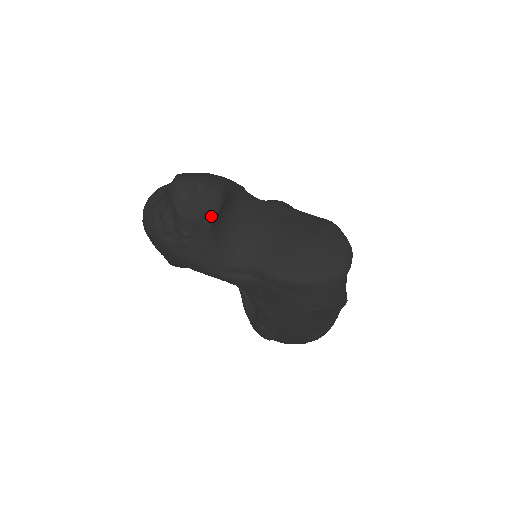
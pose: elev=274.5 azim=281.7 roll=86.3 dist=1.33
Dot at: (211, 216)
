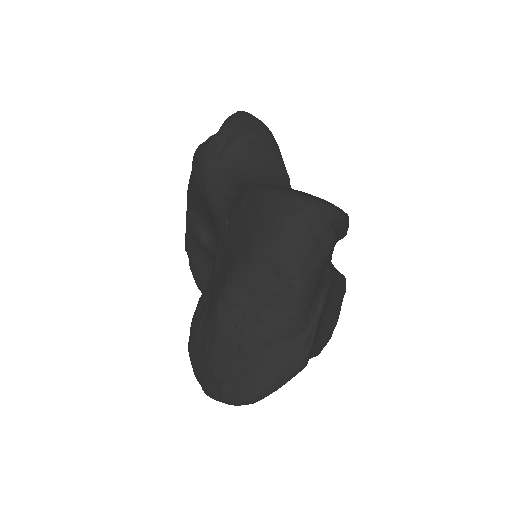
Dot at: (244, 133)
